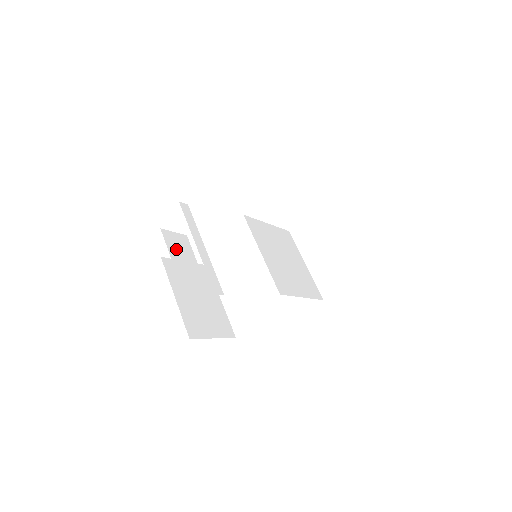
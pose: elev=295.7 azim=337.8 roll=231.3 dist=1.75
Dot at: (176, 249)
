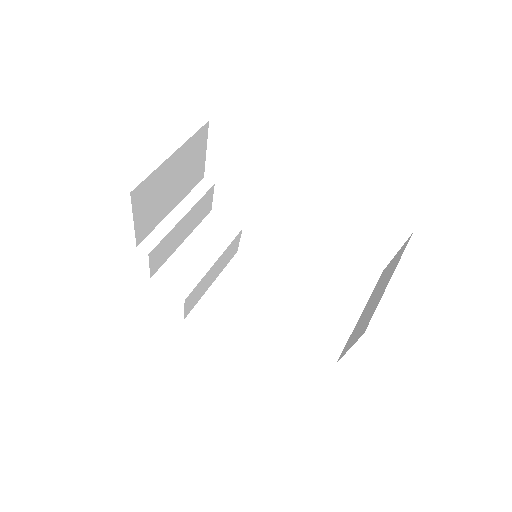
Dot at: (209, 230)
